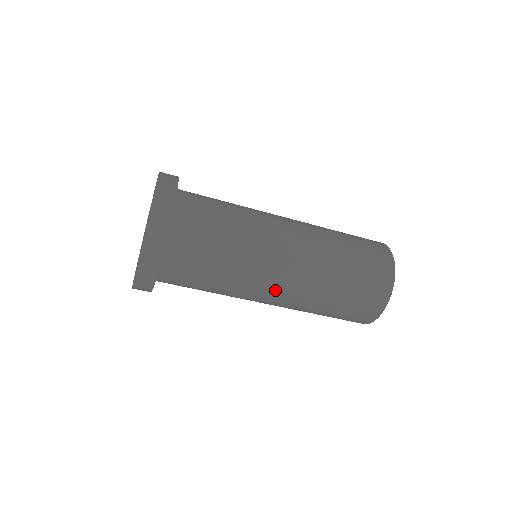
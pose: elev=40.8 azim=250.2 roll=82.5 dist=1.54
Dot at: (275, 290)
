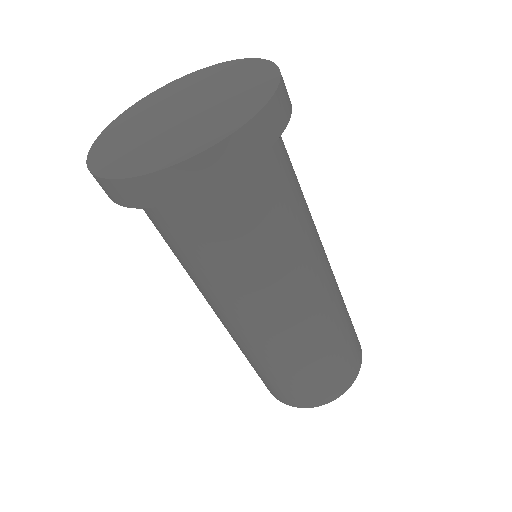
Dot at: (314, 291)
